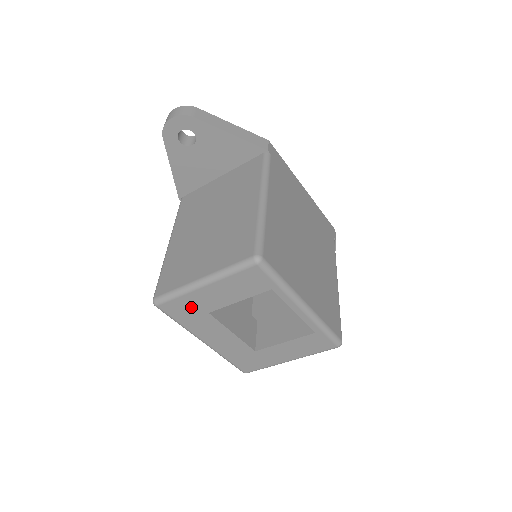
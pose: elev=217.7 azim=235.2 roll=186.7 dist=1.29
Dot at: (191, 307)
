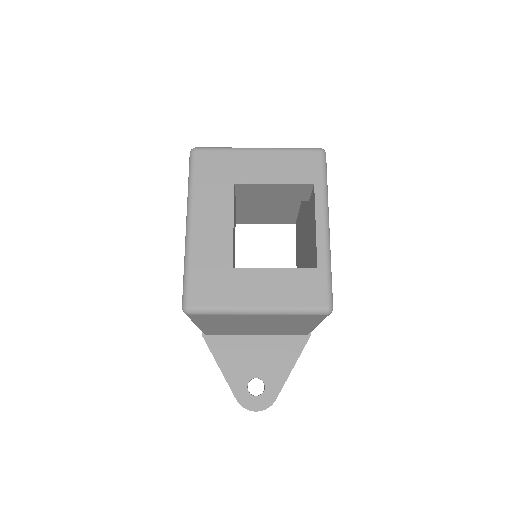
Dot at: (225, 168)
